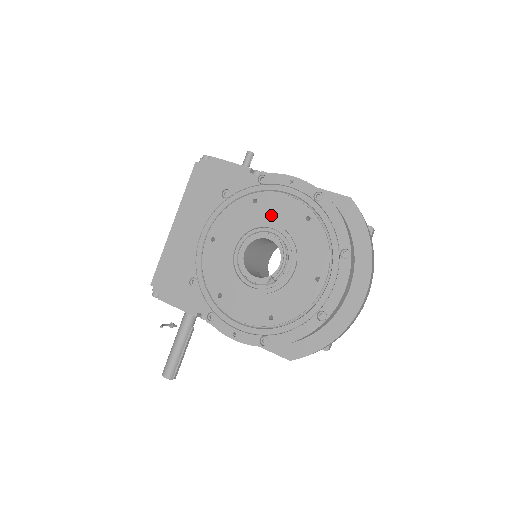
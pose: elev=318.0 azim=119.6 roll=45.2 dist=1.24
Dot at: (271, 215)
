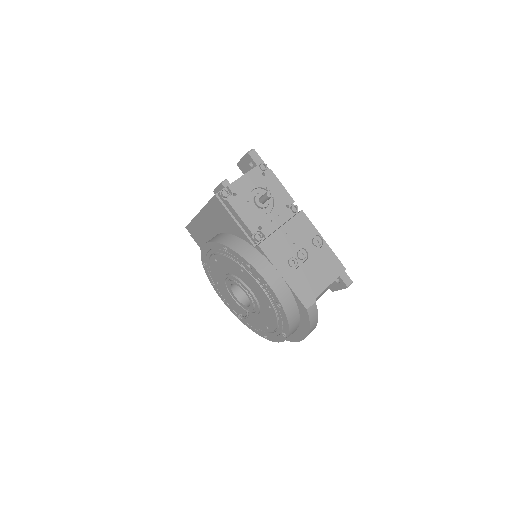
Dot at: (250, 285)
